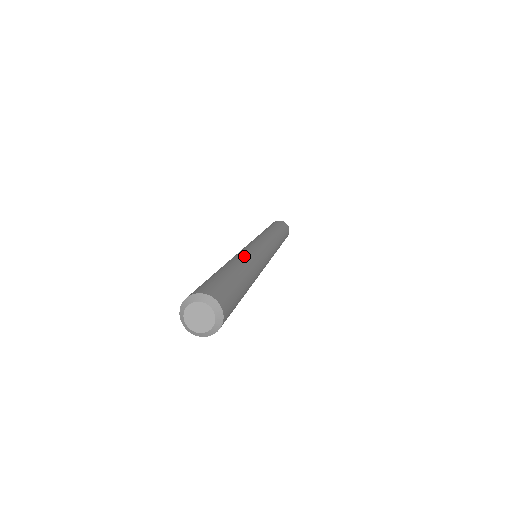
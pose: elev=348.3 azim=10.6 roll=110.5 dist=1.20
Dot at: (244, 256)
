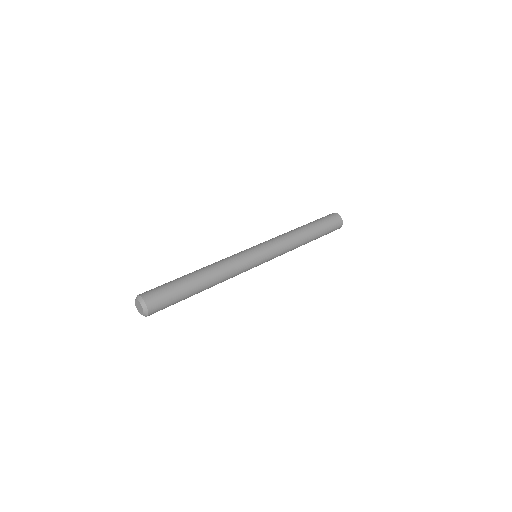
Dot at: (222, 271)
